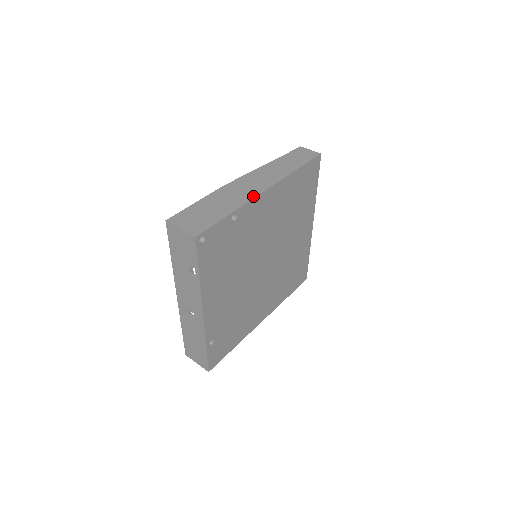
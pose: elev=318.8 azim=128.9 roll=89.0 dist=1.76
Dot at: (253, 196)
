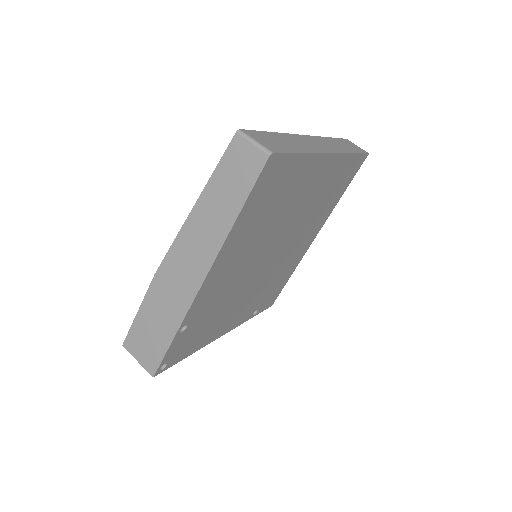
Dot at: (190, 300)
